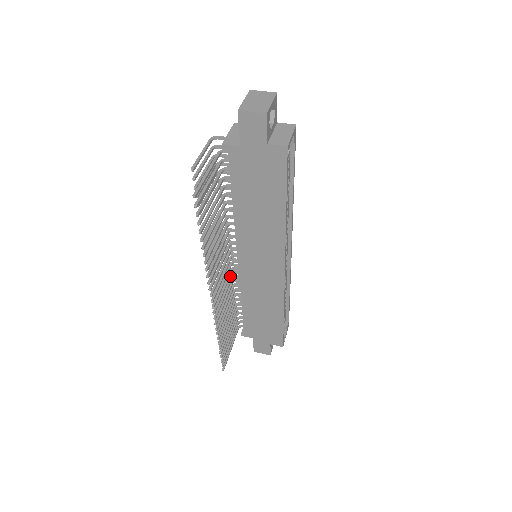
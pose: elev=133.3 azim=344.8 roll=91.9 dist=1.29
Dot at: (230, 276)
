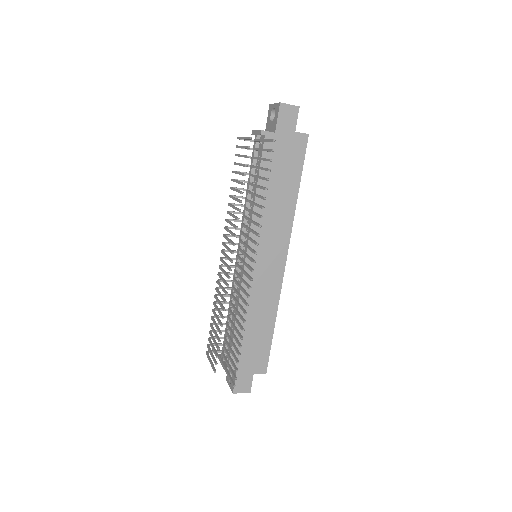
Dot at: (233, 279)
